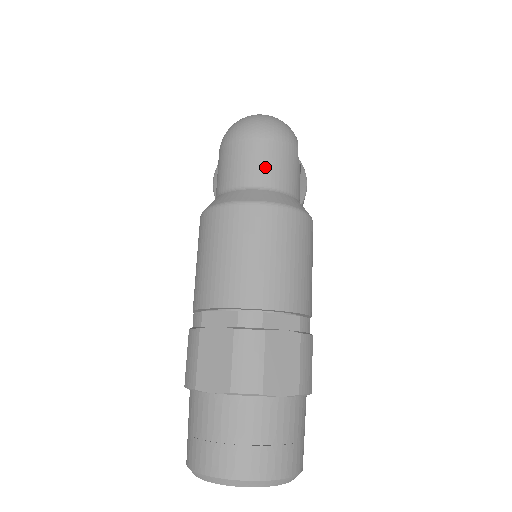
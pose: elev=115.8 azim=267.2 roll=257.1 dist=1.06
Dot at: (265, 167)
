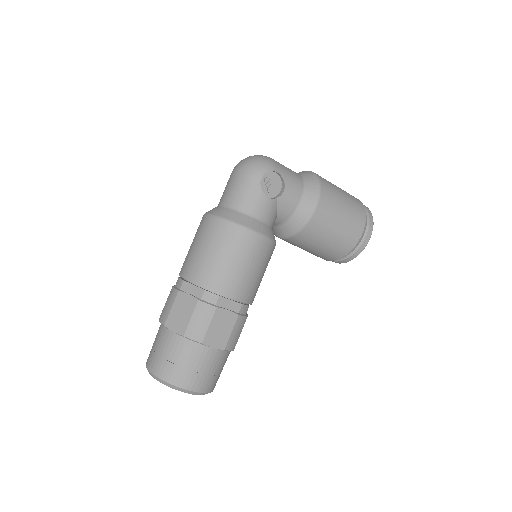
Dot at: (229, 192)
